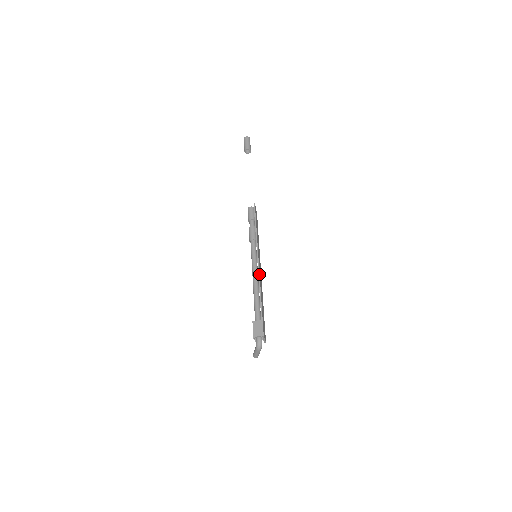
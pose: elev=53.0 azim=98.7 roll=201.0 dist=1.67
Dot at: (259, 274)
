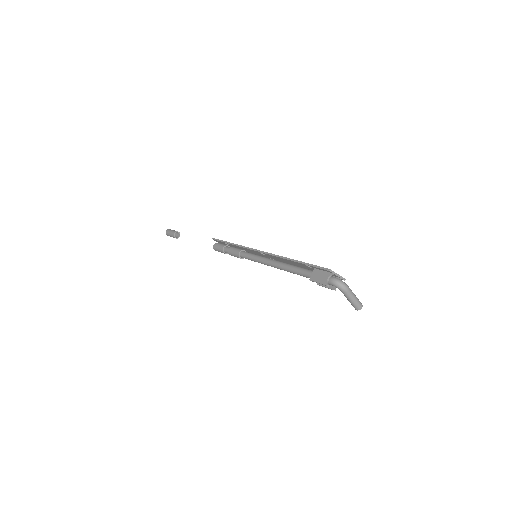
Dot at: (269, 253)
